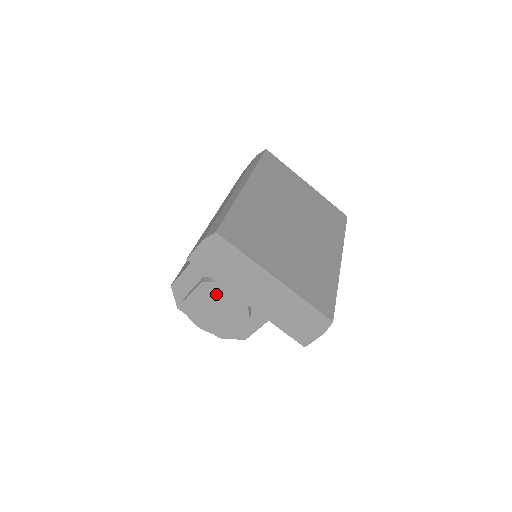
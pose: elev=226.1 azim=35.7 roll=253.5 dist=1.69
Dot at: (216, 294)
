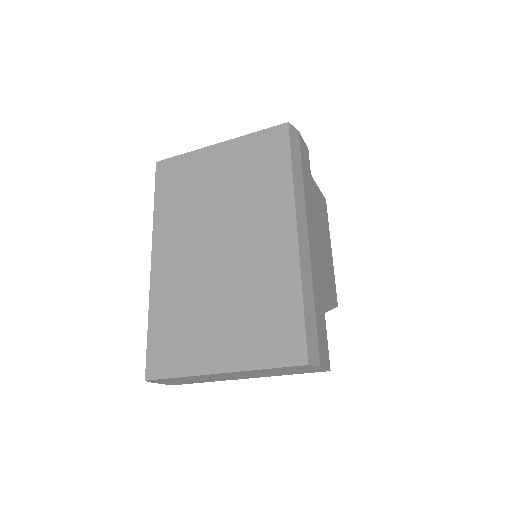
Dot at: occluded
